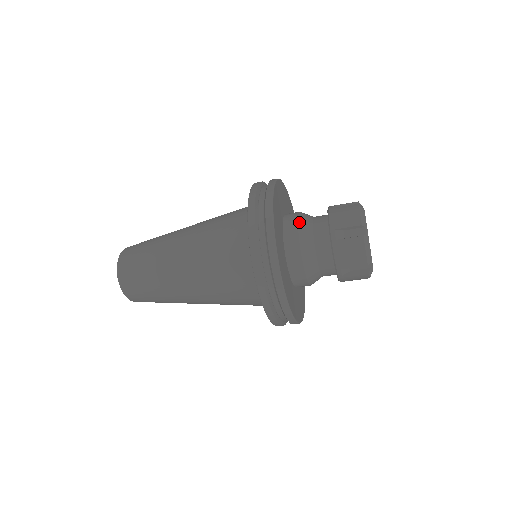
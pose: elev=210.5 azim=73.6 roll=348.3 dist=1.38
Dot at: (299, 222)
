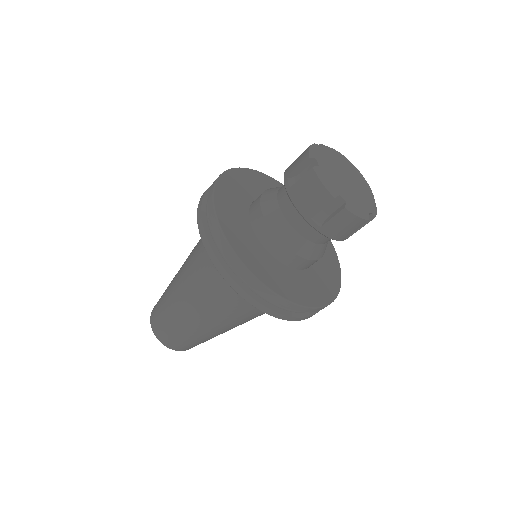
Dot at: (263, 194)
